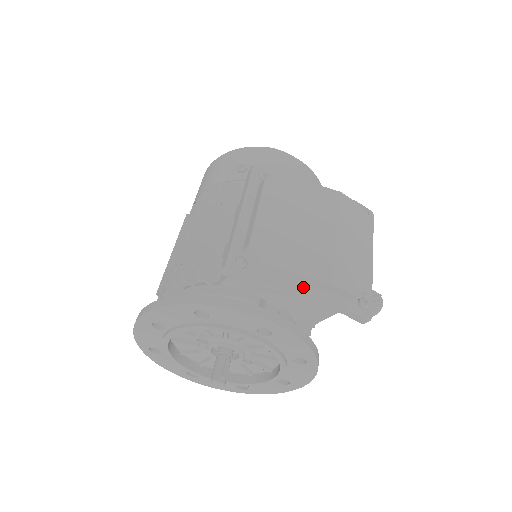
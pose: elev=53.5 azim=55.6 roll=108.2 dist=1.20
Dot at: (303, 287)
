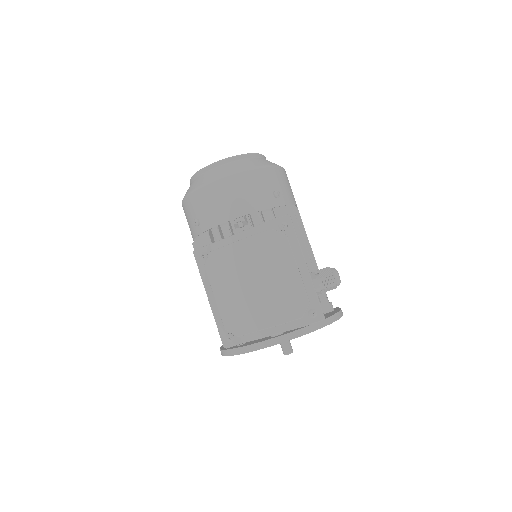
Dot at: (271, 328)
